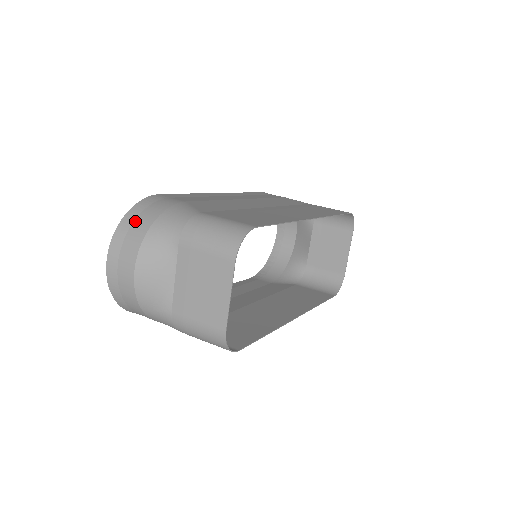
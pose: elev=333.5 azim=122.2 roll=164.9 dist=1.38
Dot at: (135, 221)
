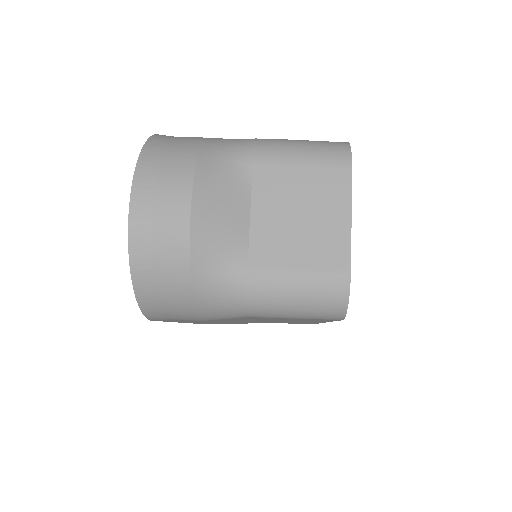
Dot at: (169, 145)
